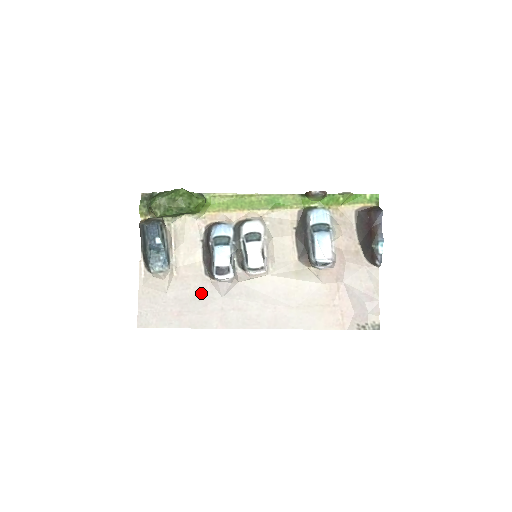
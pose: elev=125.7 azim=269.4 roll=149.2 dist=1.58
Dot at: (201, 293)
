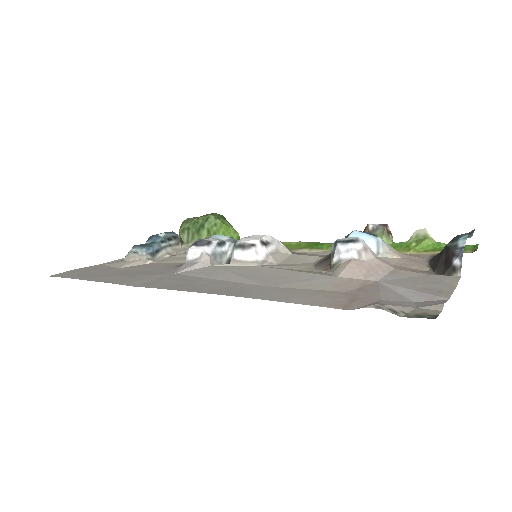
Dot at: (155, 271)
